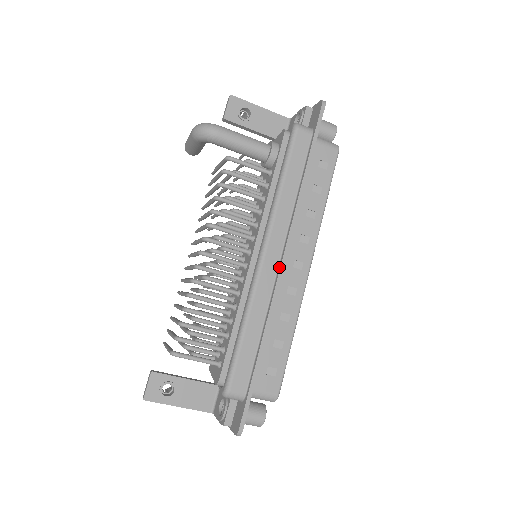
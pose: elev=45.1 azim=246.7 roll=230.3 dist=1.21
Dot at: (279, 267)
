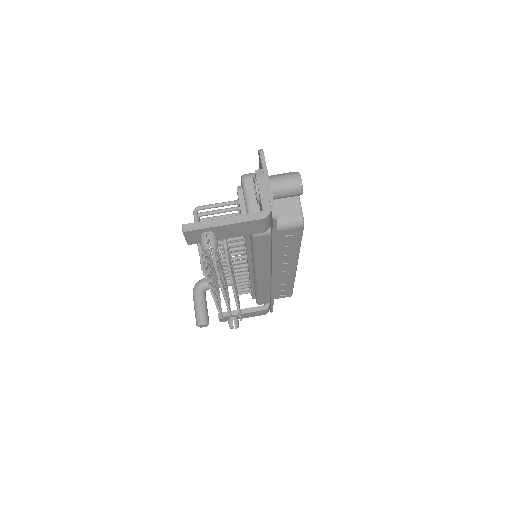
Dot at: occluded
